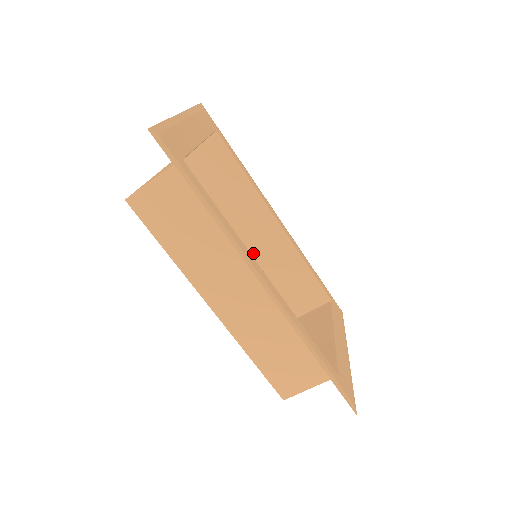
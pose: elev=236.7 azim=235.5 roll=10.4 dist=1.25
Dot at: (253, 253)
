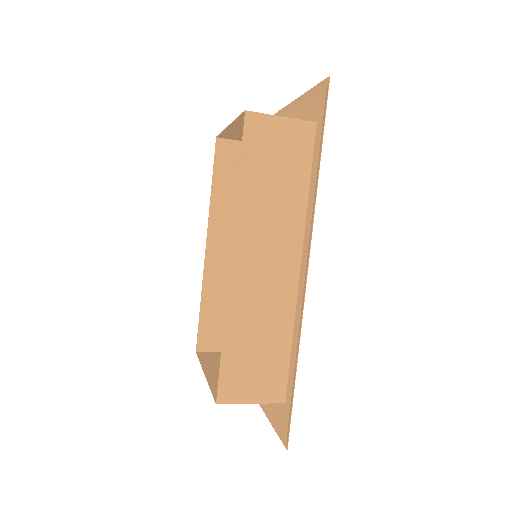
Dot at: (218, 263)
